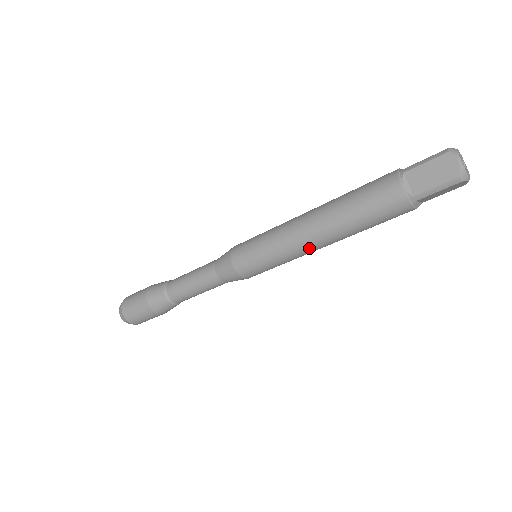
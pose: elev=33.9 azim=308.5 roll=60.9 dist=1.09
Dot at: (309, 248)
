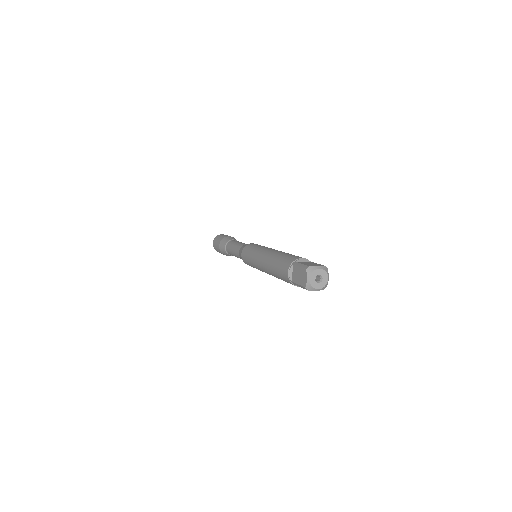
Dot at: (265, 272)
